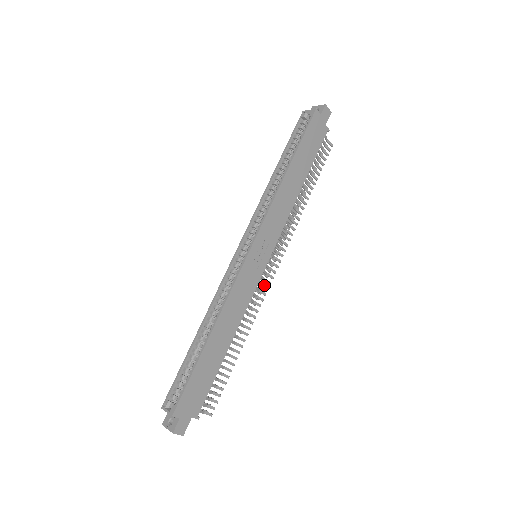
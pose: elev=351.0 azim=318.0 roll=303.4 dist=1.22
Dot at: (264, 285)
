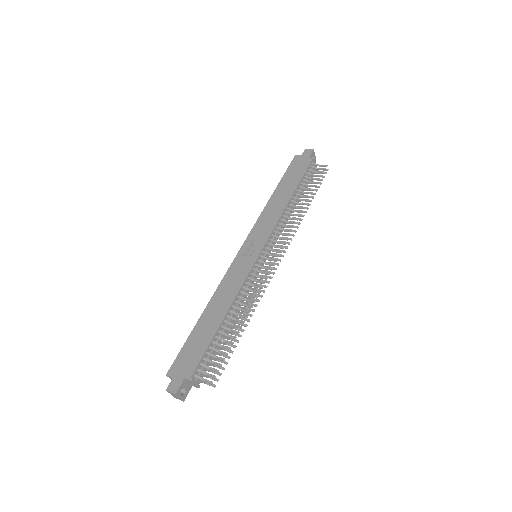
Dot at: (265, 272)
